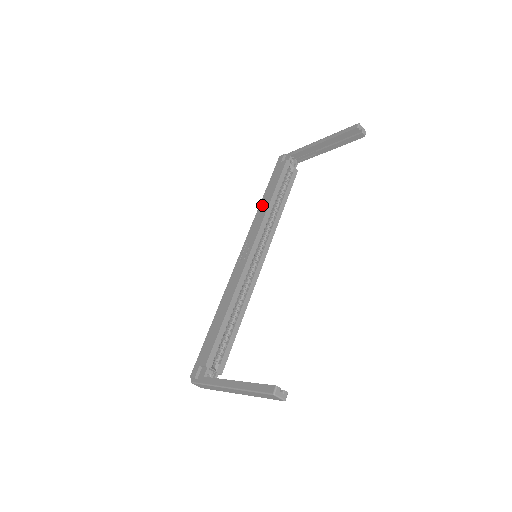
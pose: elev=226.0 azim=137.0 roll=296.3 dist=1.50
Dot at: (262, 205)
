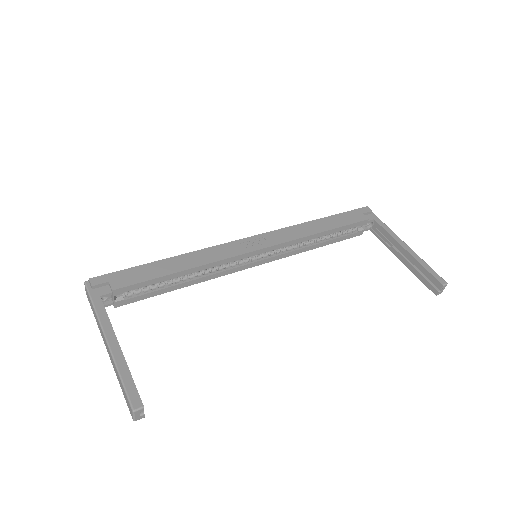
Dot at: (310, 225)
